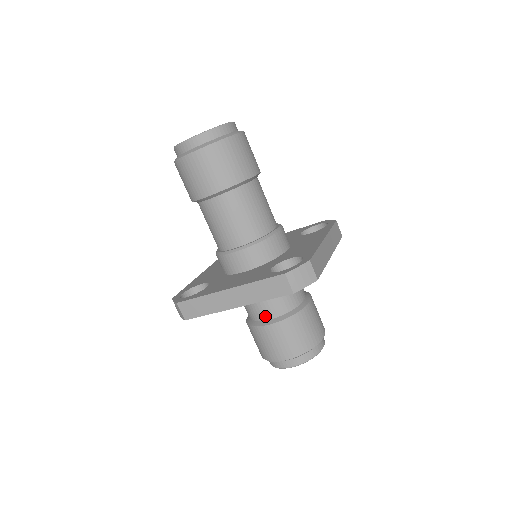
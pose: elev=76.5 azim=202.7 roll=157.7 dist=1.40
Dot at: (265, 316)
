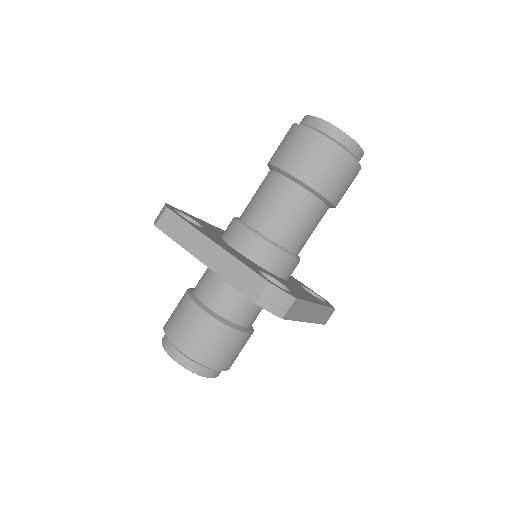
Dot at: (208, 300)
